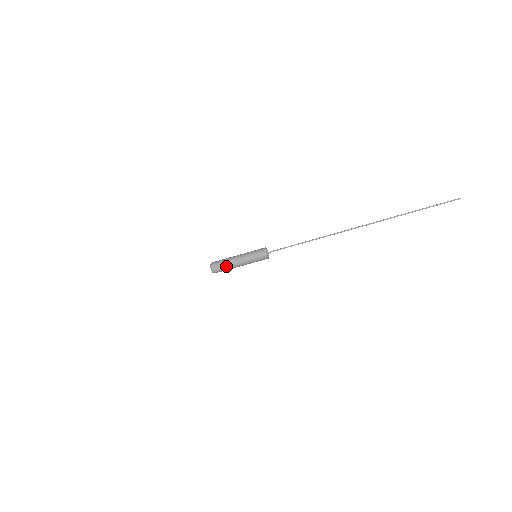
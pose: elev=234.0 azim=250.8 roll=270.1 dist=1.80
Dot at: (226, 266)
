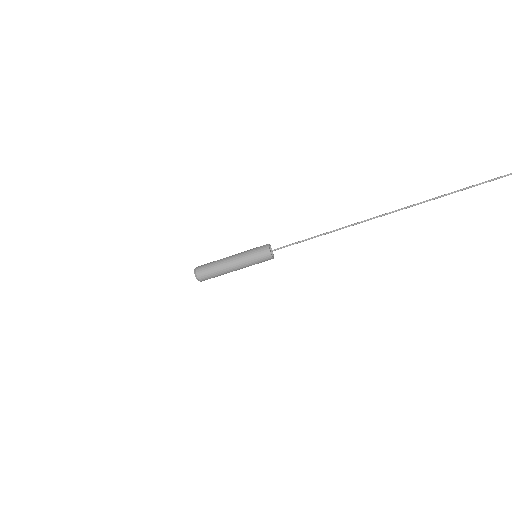
Dot at: (214, 264)
